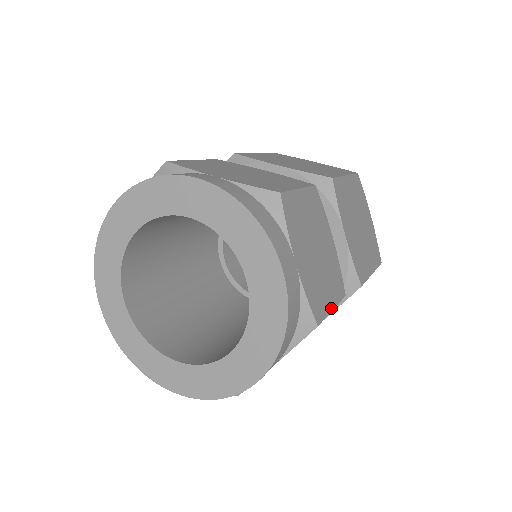
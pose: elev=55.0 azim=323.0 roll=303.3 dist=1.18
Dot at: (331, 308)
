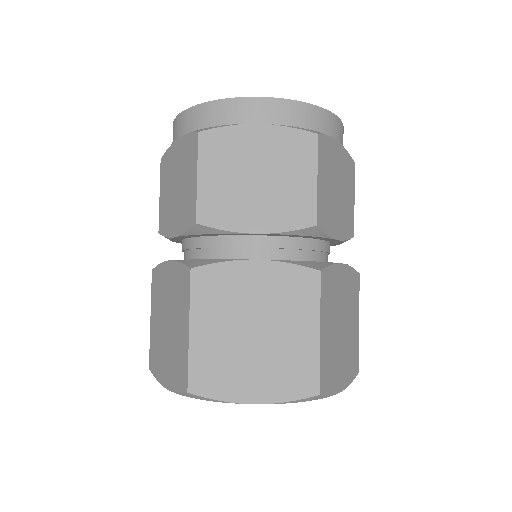
Dot at: (318, 176)
